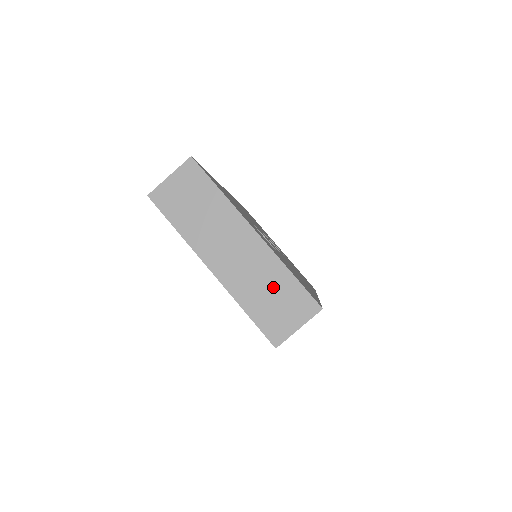
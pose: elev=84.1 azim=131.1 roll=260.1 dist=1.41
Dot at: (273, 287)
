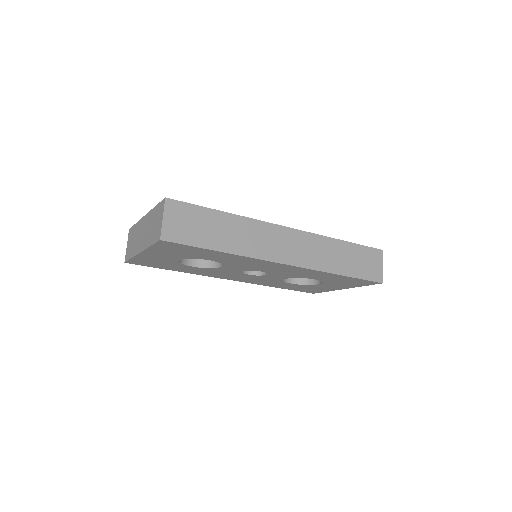
Dot at: (153, 222)
